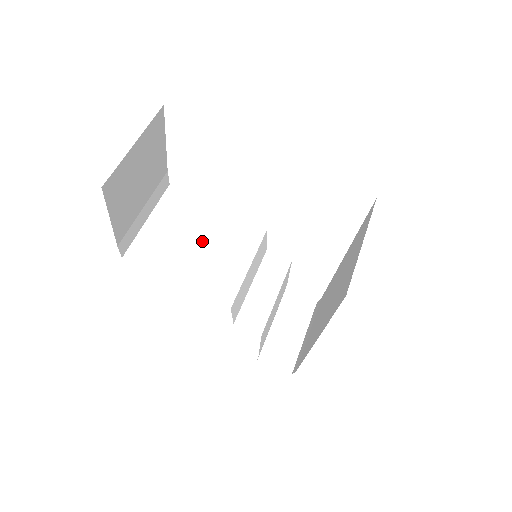
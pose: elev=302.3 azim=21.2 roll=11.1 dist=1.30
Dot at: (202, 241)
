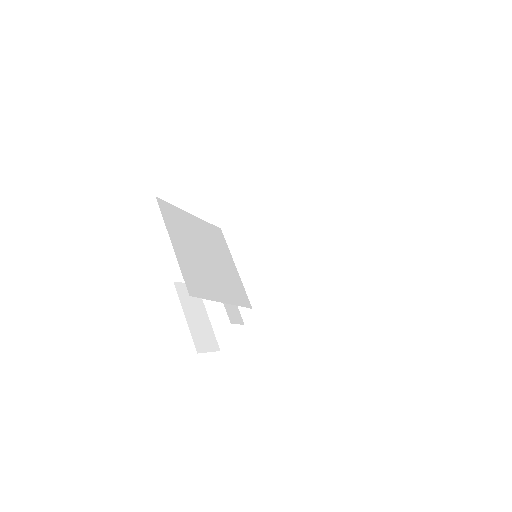
Dot at: (208, 254)
